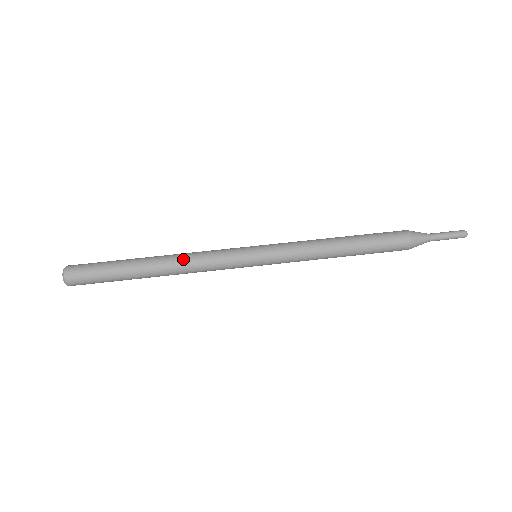
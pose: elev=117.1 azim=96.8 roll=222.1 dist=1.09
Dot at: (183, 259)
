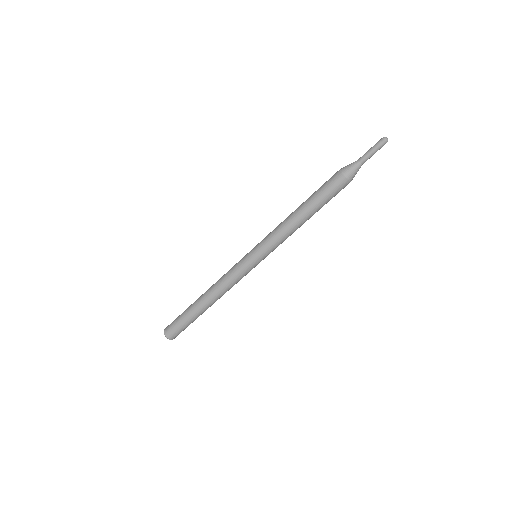
Dot at: (215, 287)
